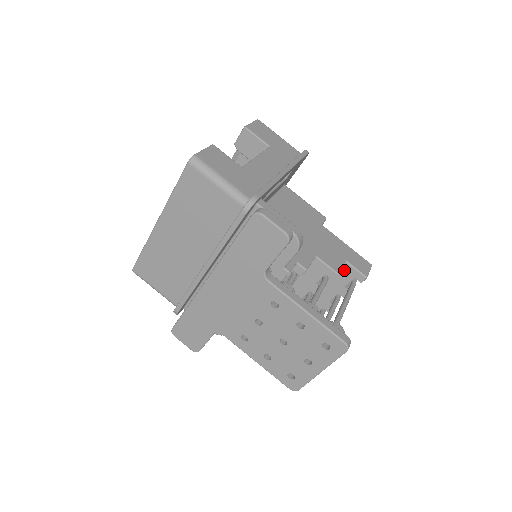
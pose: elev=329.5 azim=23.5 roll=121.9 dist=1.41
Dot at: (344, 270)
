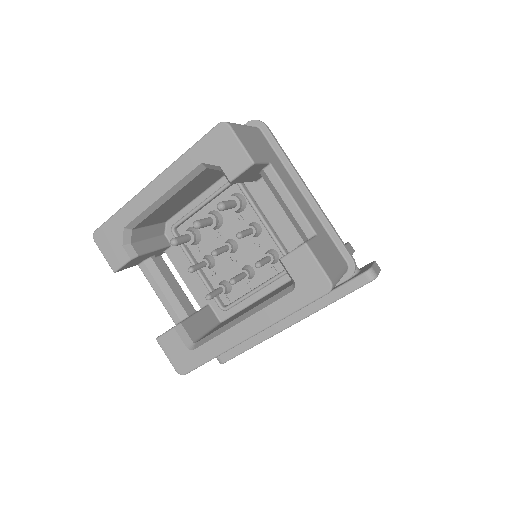
Dot at: occluded
